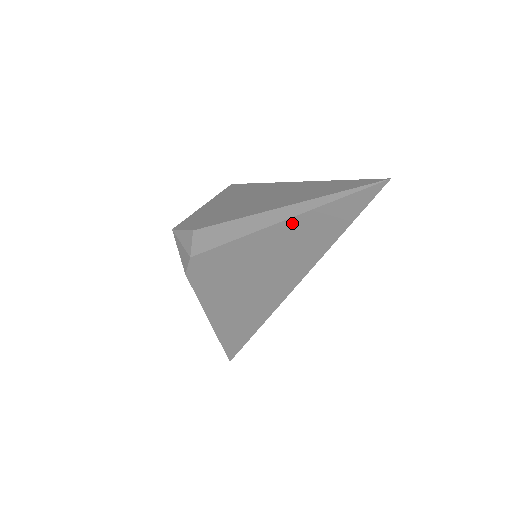
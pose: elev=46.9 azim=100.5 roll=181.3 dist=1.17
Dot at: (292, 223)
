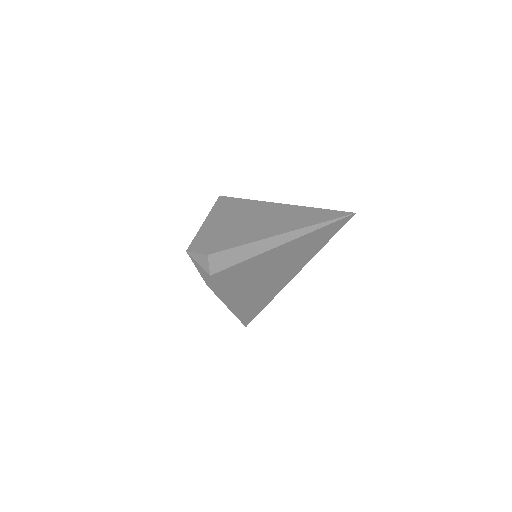
Dot at: (287, 245)
